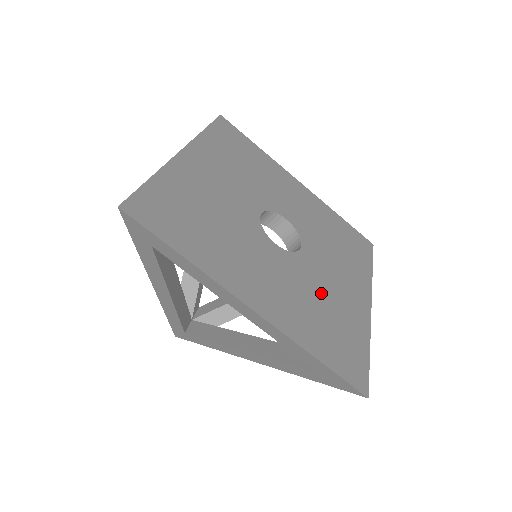
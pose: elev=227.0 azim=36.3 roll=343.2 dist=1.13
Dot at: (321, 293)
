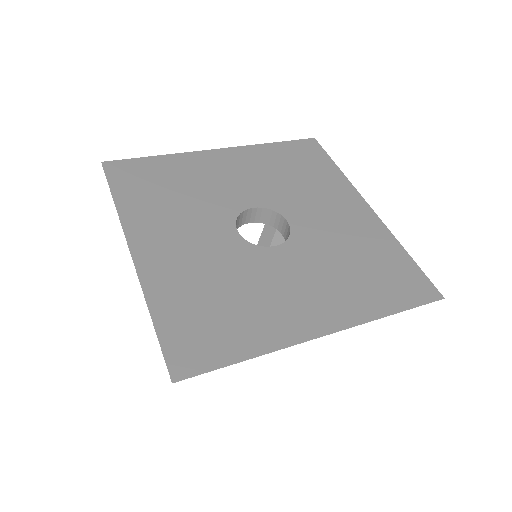
Dot at: (245, 285)
